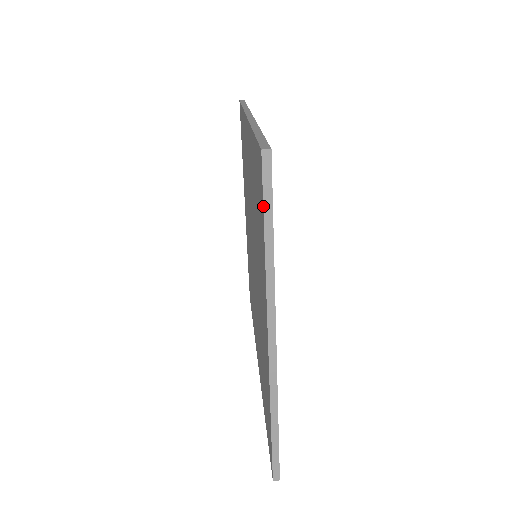
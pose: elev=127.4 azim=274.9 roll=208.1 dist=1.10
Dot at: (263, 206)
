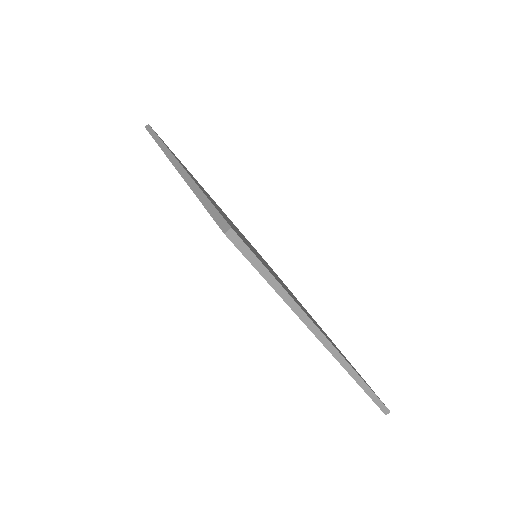
Dot at: (254, 267)
